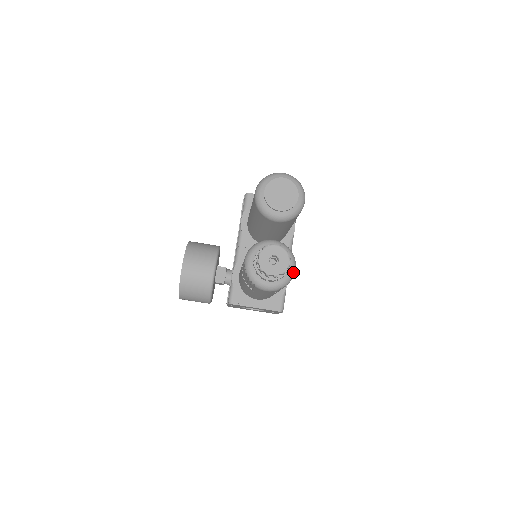
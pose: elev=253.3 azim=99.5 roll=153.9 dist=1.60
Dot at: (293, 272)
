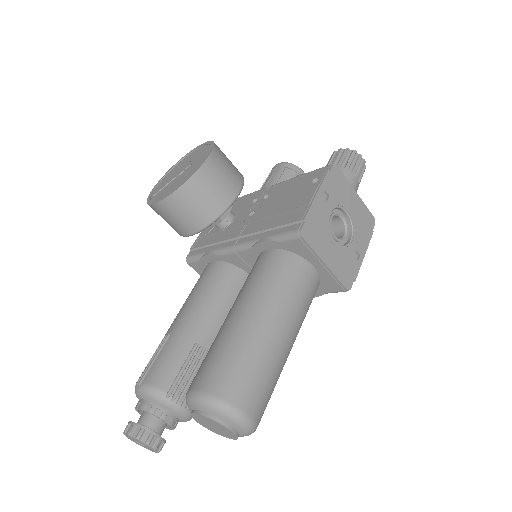
Dot at: occluded
